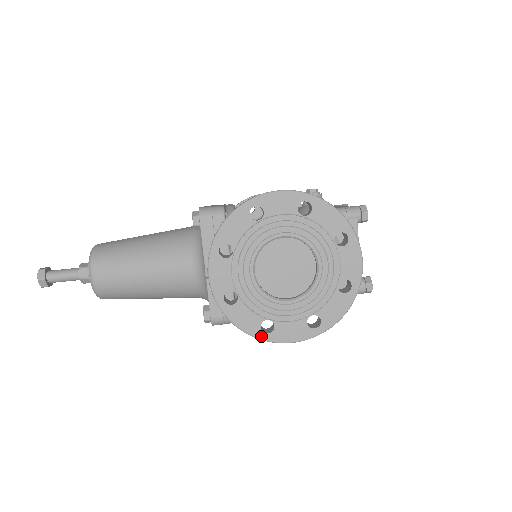
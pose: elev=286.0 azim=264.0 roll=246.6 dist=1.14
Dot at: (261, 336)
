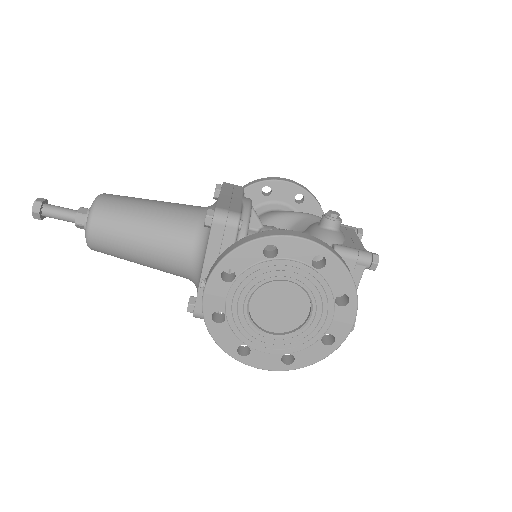
Dot at: (235, 356)
